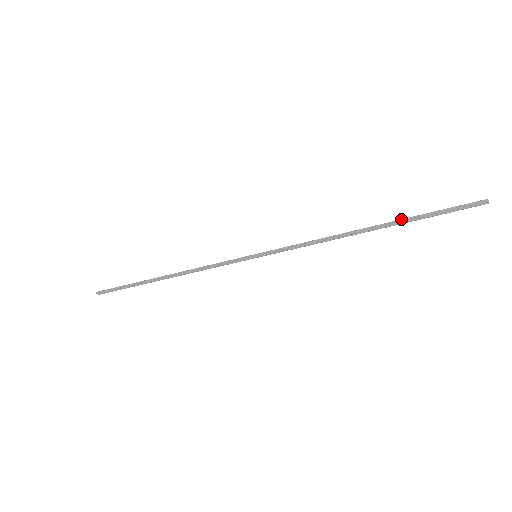
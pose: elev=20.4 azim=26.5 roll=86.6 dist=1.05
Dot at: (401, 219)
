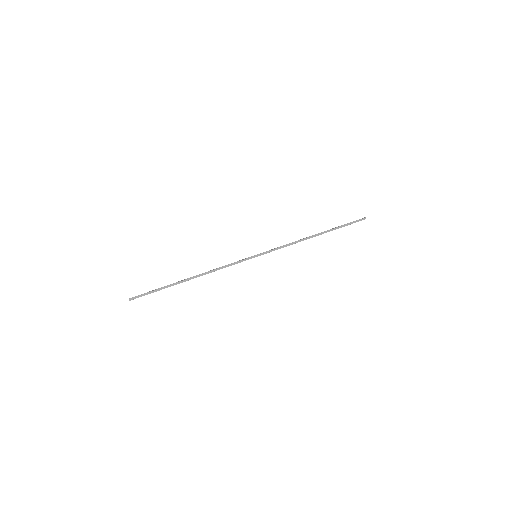
Dot at: (332, 229)
